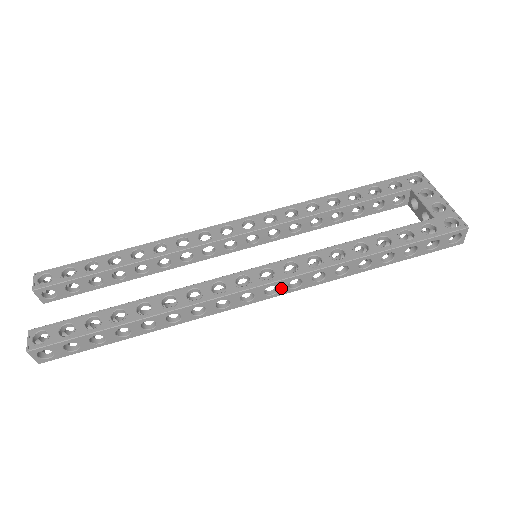
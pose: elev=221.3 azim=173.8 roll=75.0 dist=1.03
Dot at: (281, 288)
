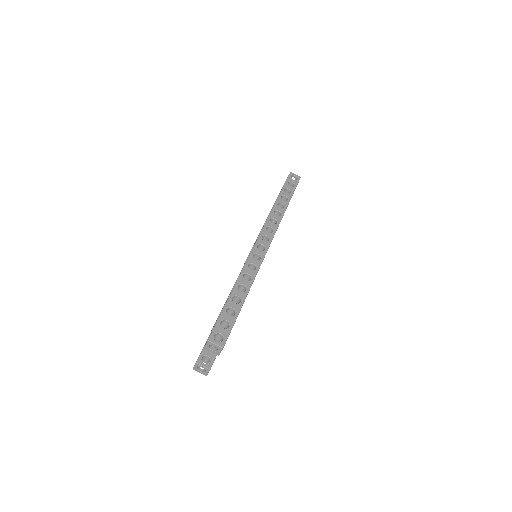
Dot at: (267, 235)
